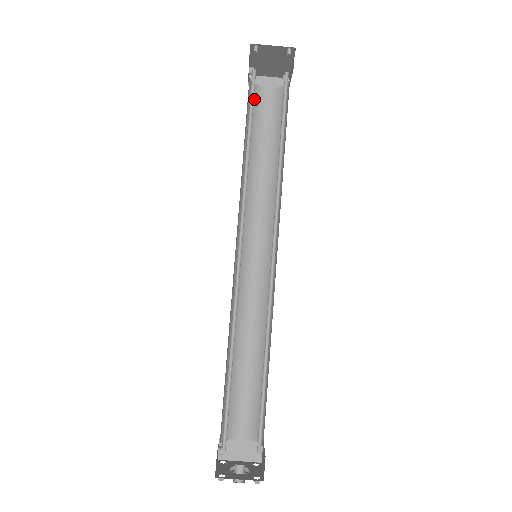
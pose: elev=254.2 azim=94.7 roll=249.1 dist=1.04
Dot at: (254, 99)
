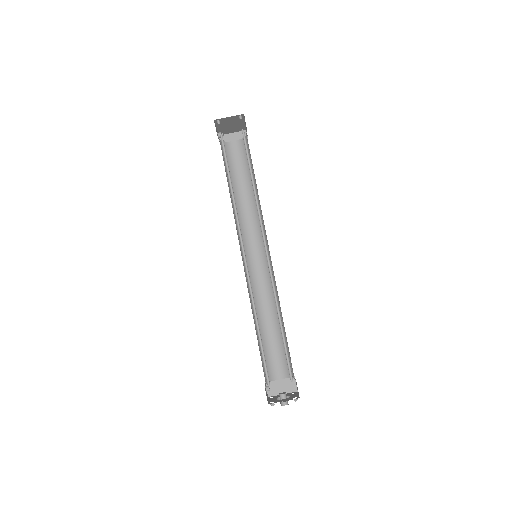
Dot at: (226, 152)
